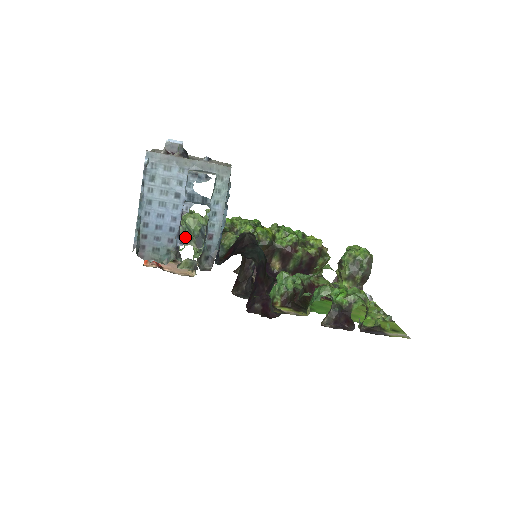
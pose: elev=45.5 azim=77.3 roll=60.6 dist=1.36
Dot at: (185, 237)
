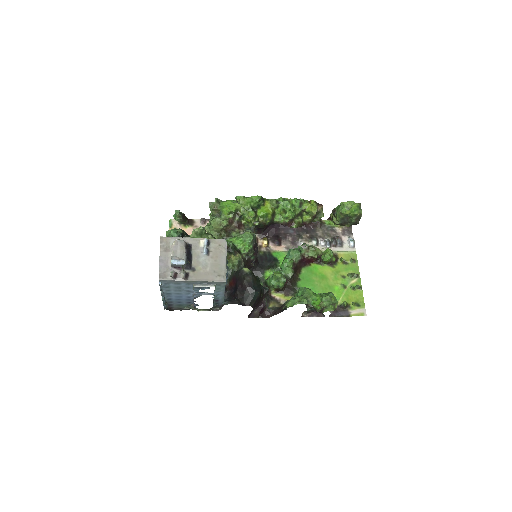
Dot at: occluded
